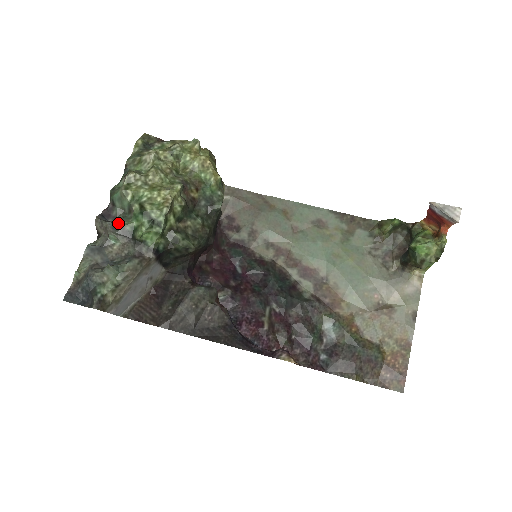
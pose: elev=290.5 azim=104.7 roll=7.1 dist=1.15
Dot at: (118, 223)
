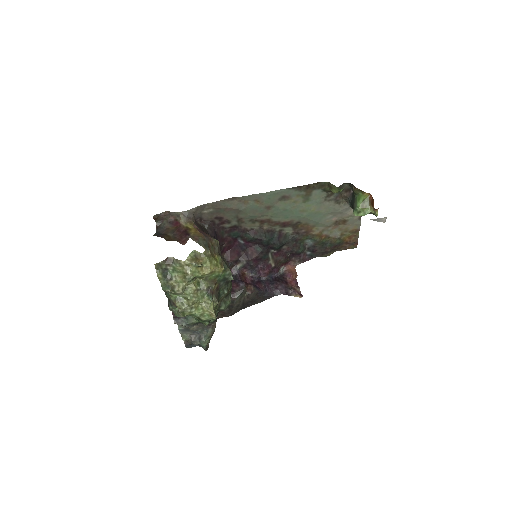
Dot at: (190, 324)
